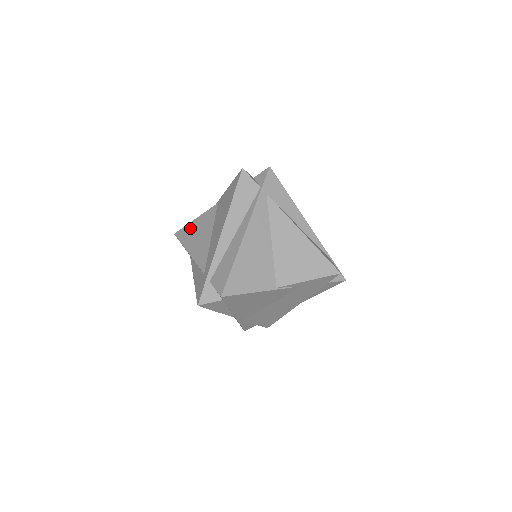
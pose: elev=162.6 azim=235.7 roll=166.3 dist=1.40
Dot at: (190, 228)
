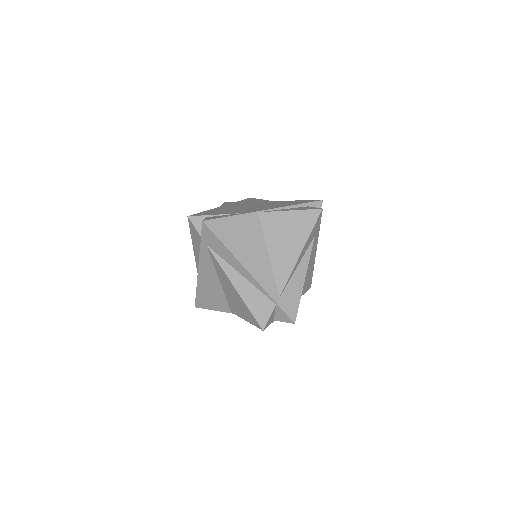
Dot at: occluded
